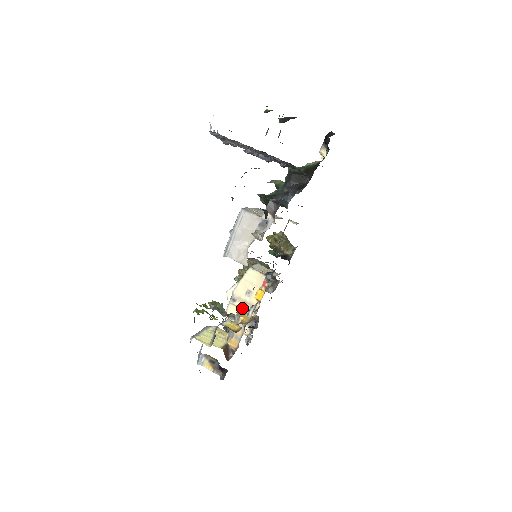
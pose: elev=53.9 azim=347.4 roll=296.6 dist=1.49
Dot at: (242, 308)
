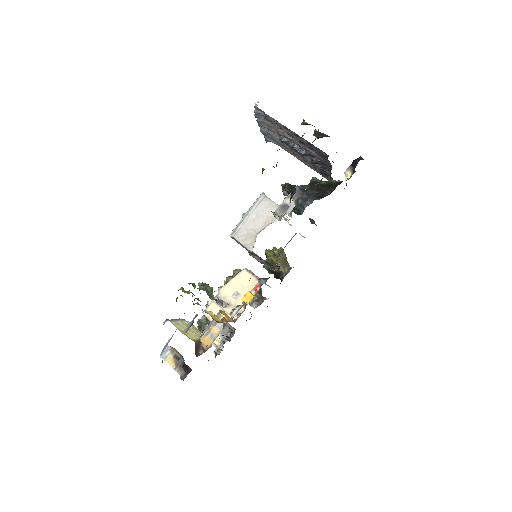
Dot at: (225, 309)
